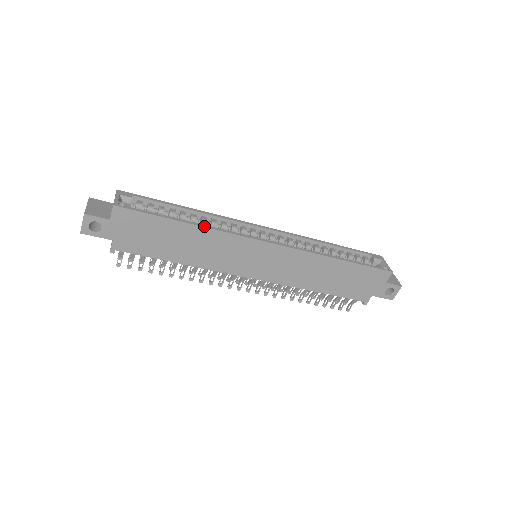
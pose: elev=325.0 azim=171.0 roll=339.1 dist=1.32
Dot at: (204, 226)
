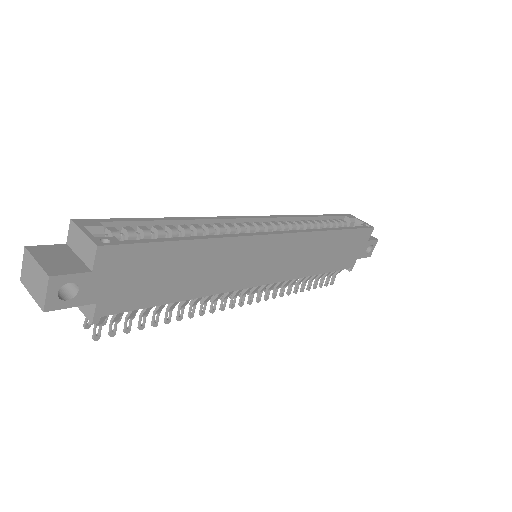
Dot at: (216, 237)
